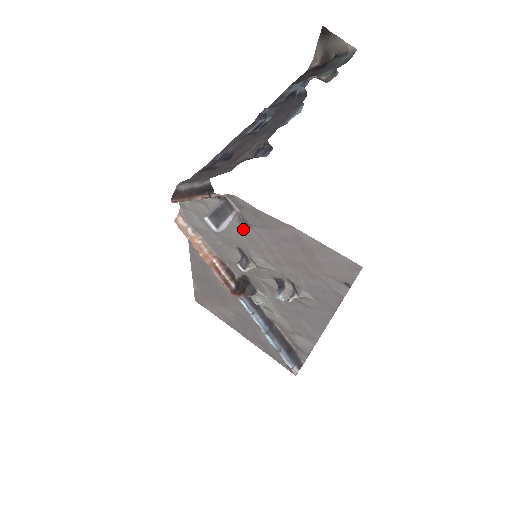
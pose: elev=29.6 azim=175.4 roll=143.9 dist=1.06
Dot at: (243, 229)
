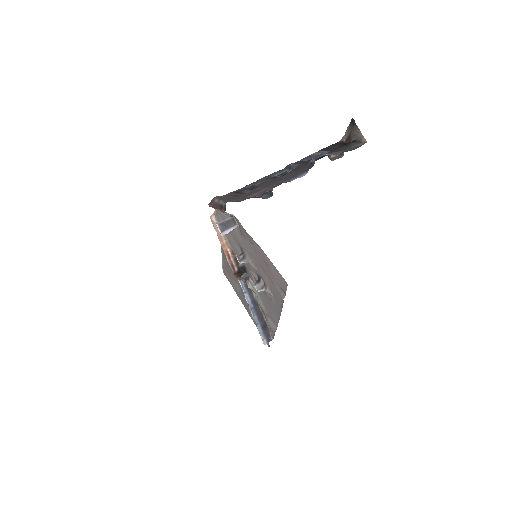
Dot at: (242, 237)
